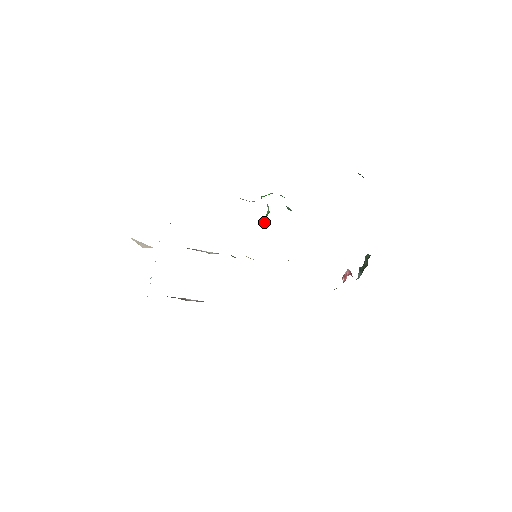
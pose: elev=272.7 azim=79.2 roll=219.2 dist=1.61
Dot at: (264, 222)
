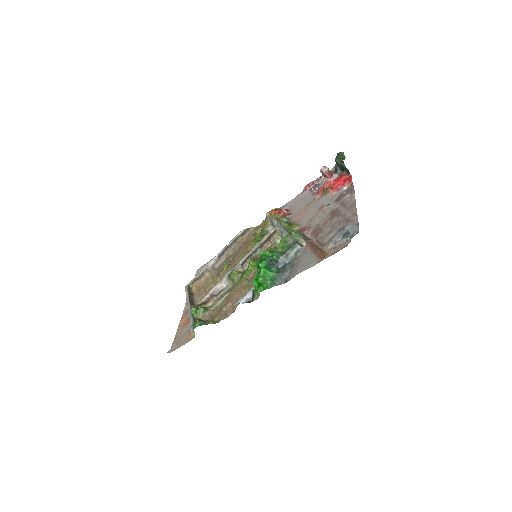
Dot at: occluded
